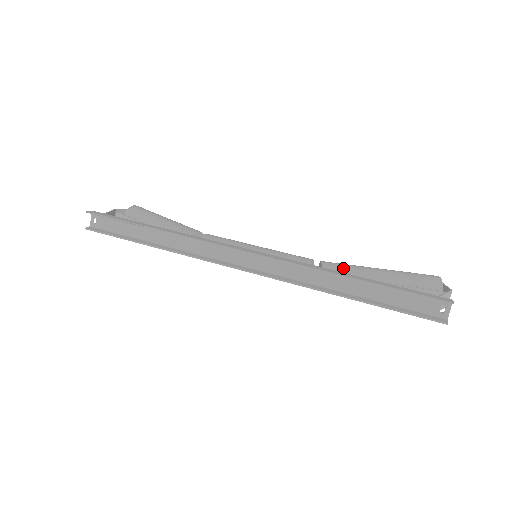
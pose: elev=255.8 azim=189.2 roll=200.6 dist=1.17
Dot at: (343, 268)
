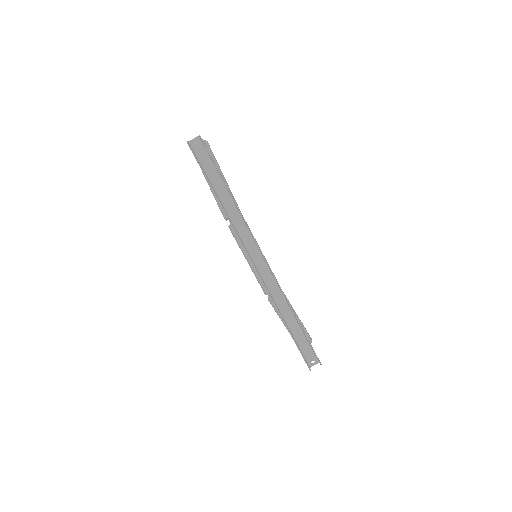
Dot at: (289, 303)
